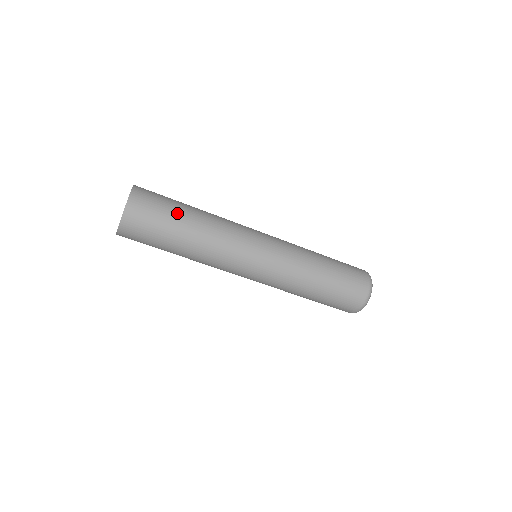
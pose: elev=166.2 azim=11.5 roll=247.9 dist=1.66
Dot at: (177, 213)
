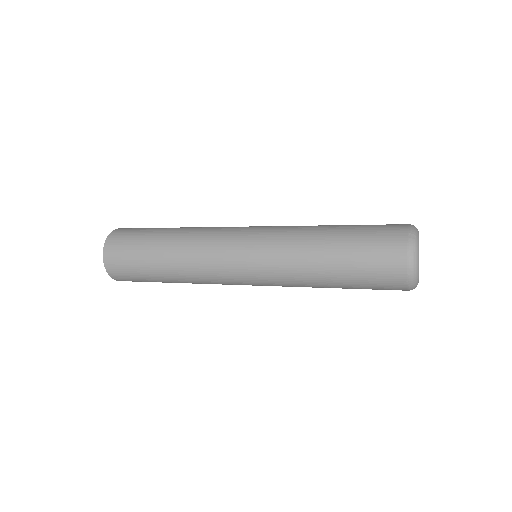
Dot at: occluded
